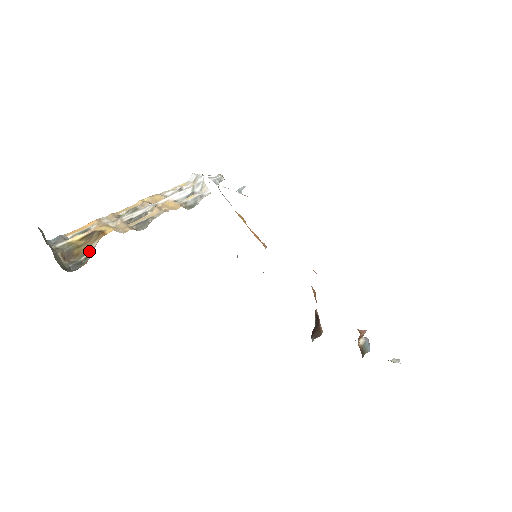
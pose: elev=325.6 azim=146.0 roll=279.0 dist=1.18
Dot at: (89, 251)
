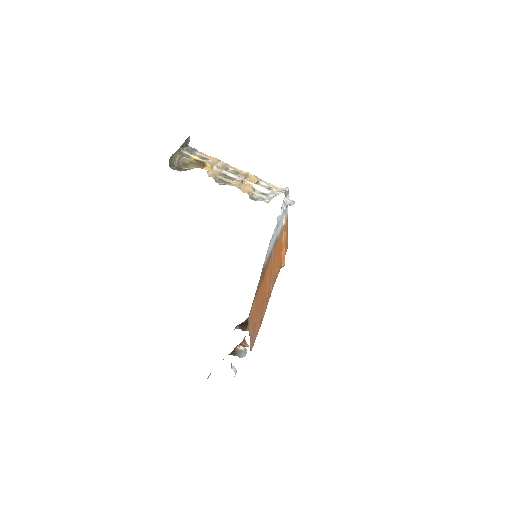
Dot at: (190, 168)
